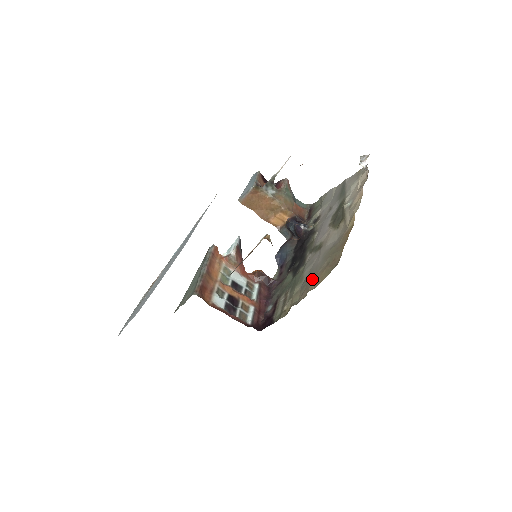
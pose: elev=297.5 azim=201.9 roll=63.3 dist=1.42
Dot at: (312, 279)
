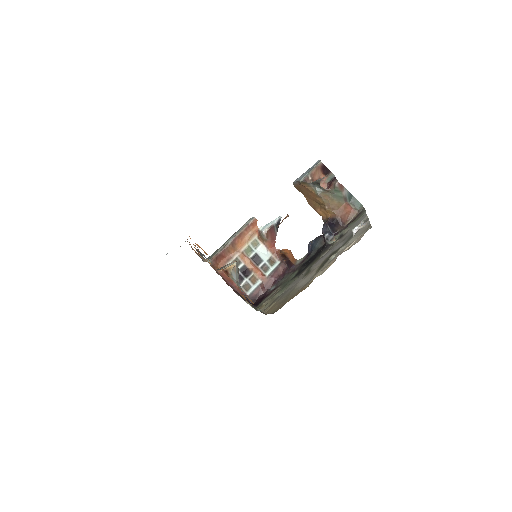
Dot at: (274, 302)
